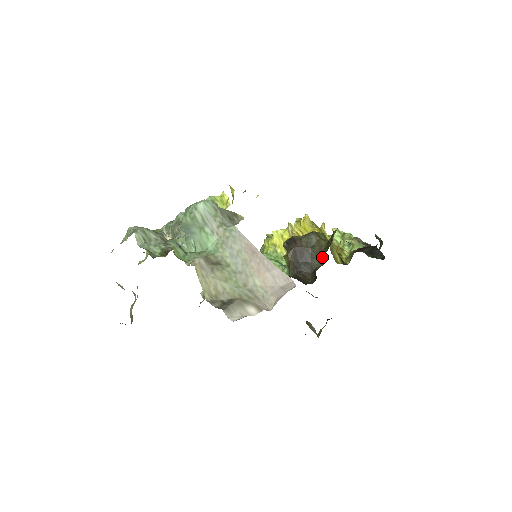
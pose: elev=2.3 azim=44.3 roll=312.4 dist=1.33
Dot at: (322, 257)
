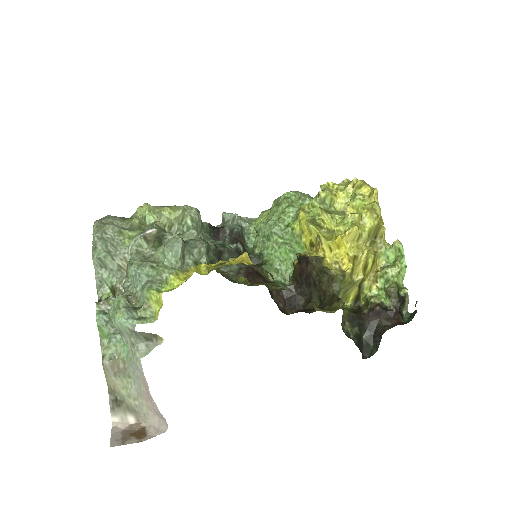
Dot at: (322, 299)
